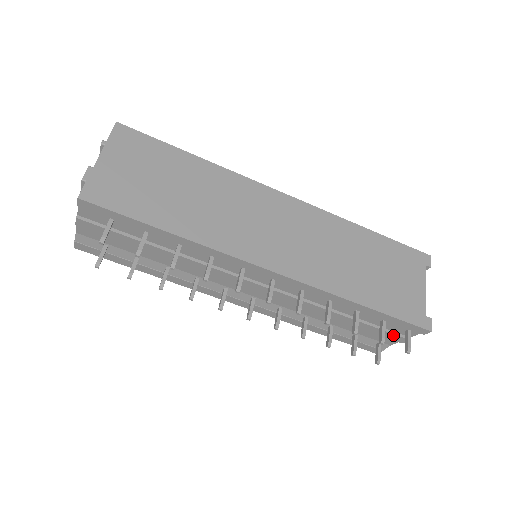
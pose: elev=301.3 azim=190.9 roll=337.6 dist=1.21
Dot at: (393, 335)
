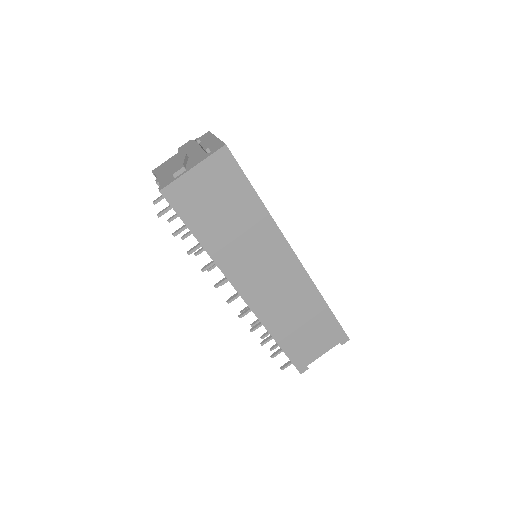
Dot at: occluded
